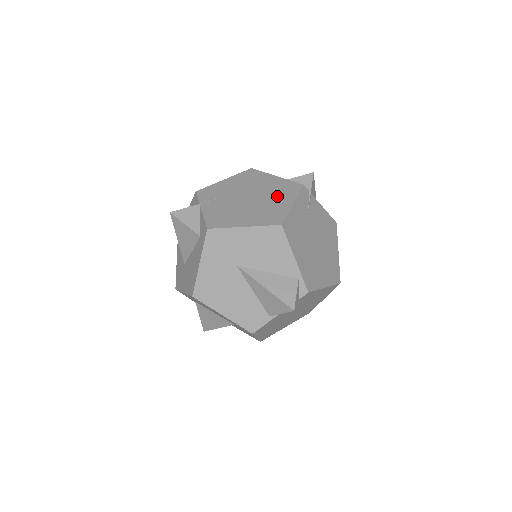
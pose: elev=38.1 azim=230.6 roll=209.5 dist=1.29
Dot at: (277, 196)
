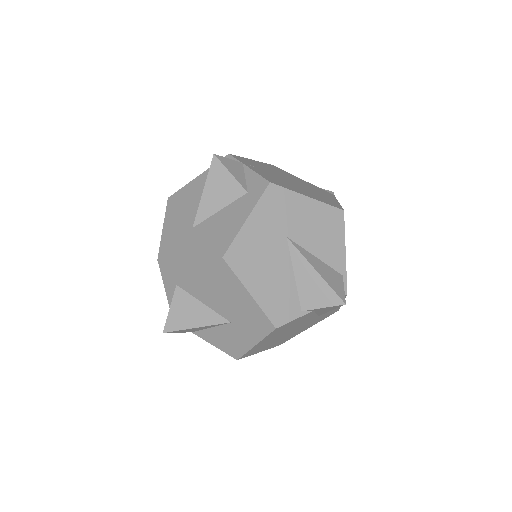
Dot at: (318, 191)
